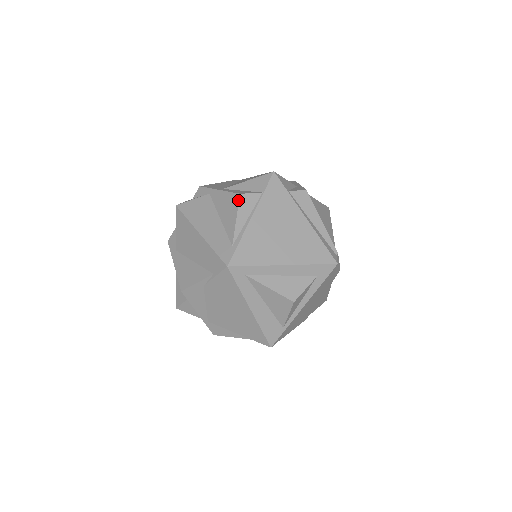
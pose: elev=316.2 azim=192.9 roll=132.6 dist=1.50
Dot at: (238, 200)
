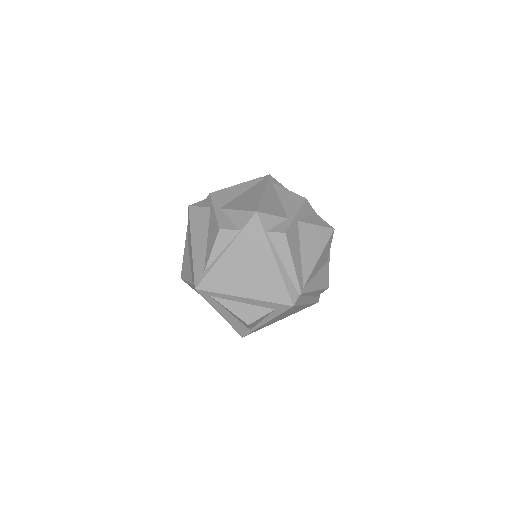
Dot at: (217, 234)
